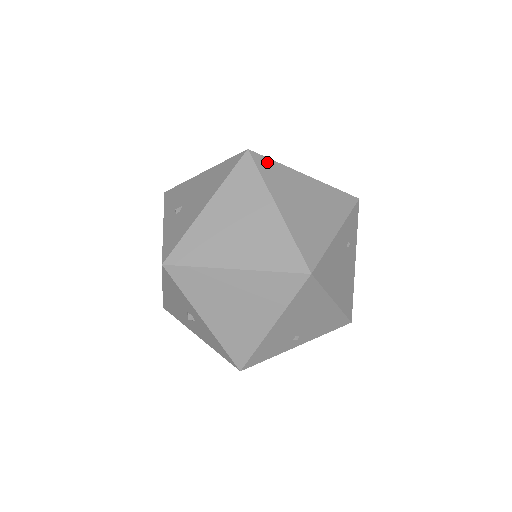
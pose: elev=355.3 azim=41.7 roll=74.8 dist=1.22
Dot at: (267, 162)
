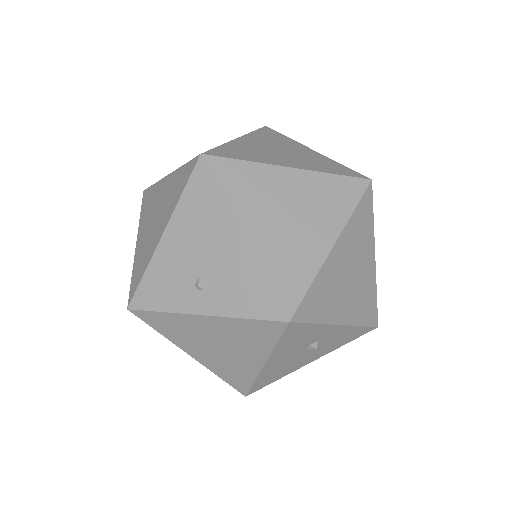
Dot at: (221, 150)
